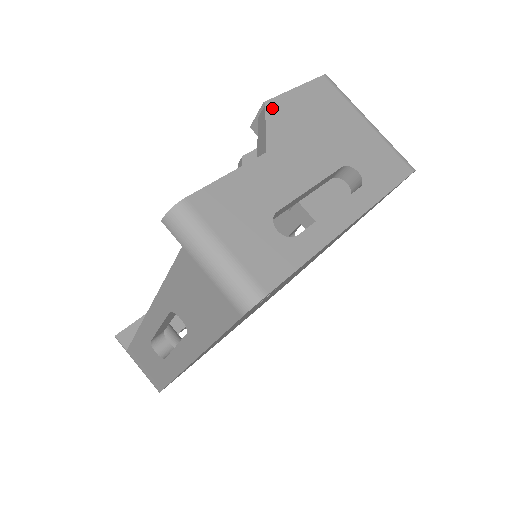
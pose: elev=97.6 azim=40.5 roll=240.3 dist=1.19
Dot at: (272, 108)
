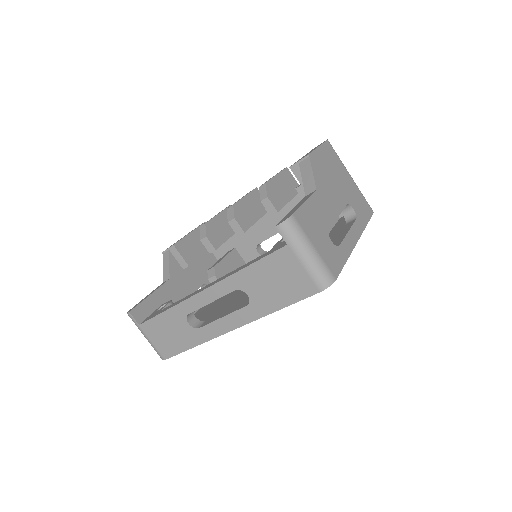
Dot at: (312, 159)
